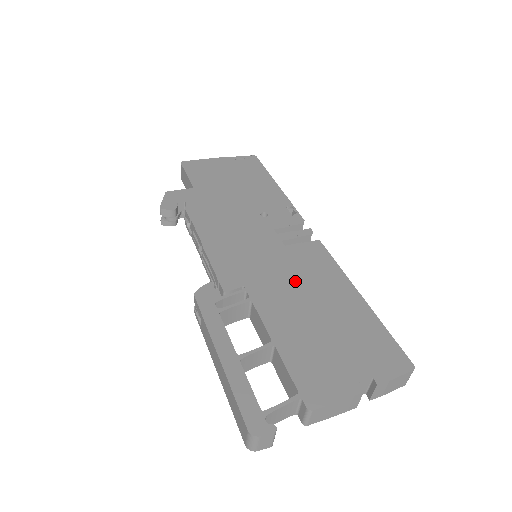
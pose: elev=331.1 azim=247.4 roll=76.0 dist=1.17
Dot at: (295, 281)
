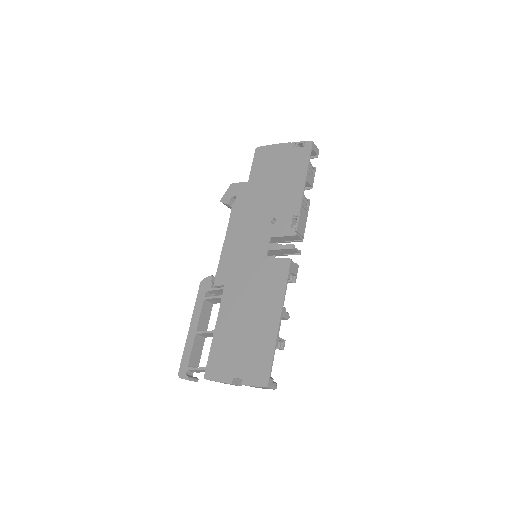
Dot at: (251, 292)
